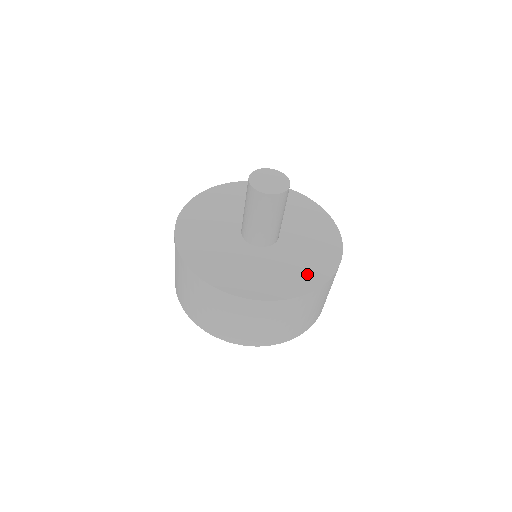
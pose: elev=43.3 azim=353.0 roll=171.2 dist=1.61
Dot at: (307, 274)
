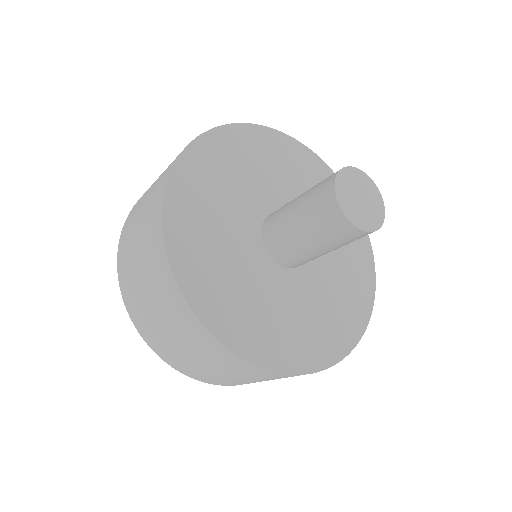
Dot at: (329, 334)
